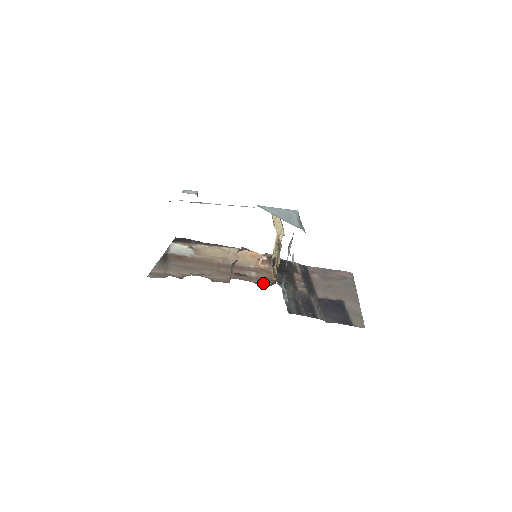
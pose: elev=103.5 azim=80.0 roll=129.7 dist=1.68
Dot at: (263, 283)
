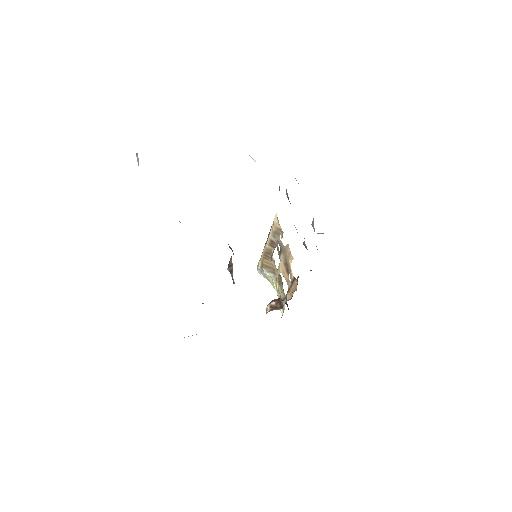
Dot at: occluded
